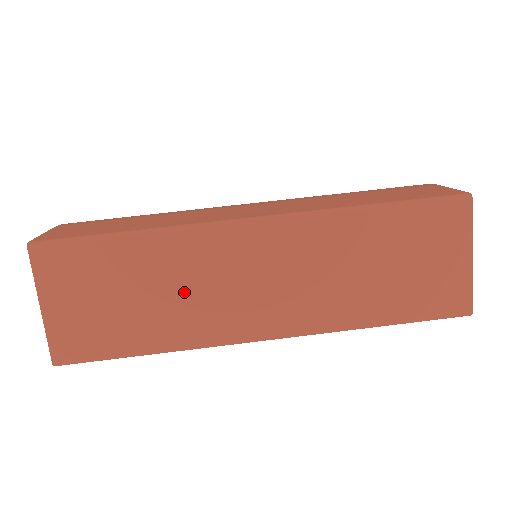
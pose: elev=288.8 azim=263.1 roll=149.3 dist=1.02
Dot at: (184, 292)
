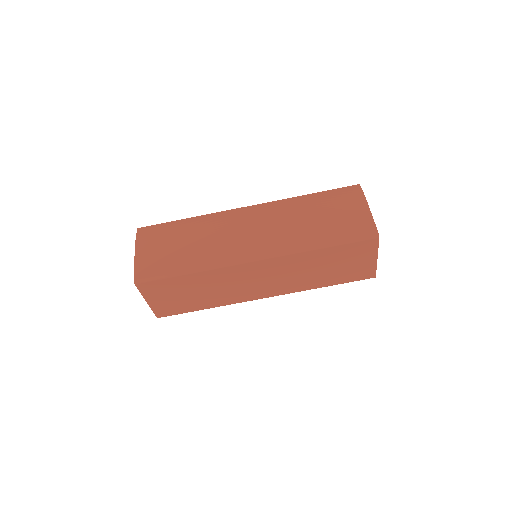
Dot at: (220, 289)
